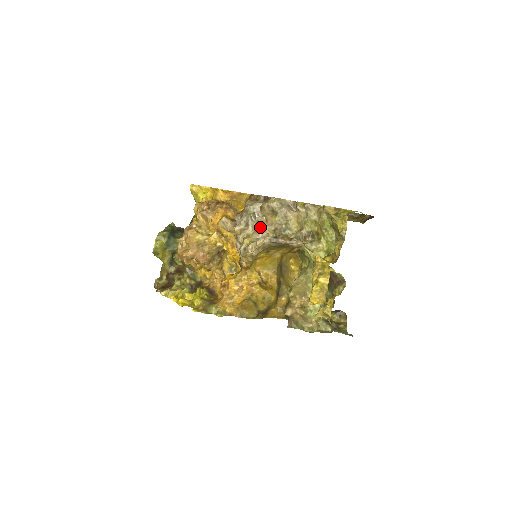
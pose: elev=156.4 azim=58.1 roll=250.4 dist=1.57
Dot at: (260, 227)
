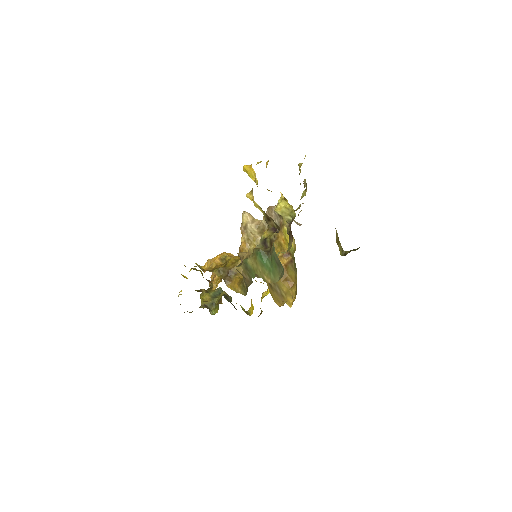
Dot at: occluded
